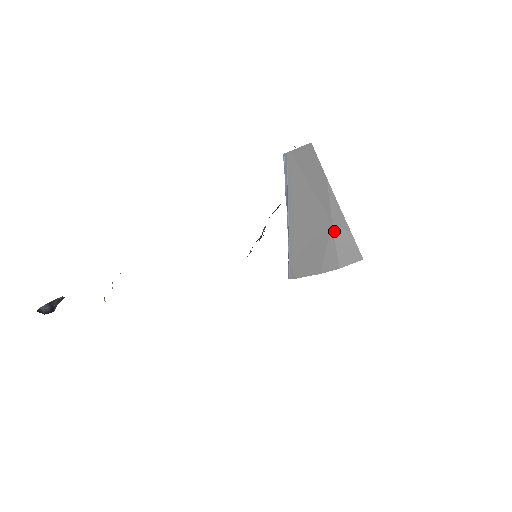
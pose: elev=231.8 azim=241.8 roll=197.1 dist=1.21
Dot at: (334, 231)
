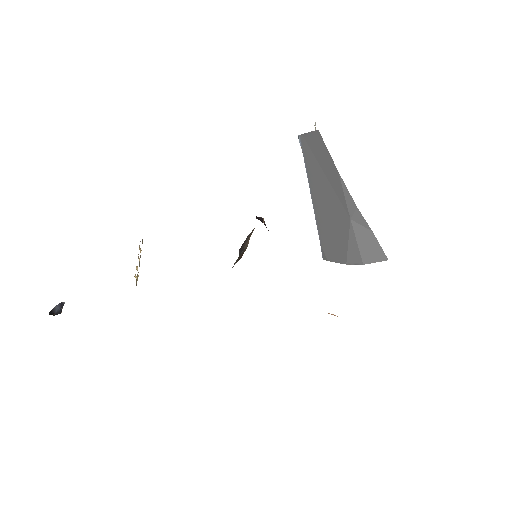
Dot at: (353, 227)
